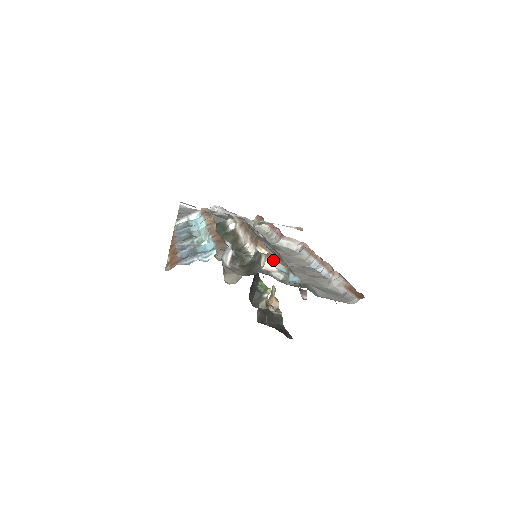
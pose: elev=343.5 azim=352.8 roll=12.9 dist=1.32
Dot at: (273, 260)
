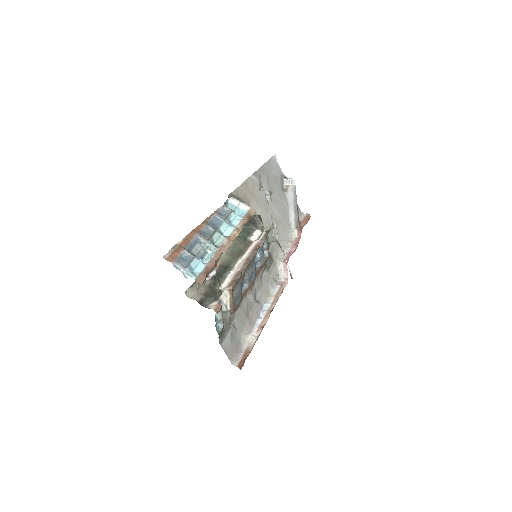
Dot at: (228, 300)
